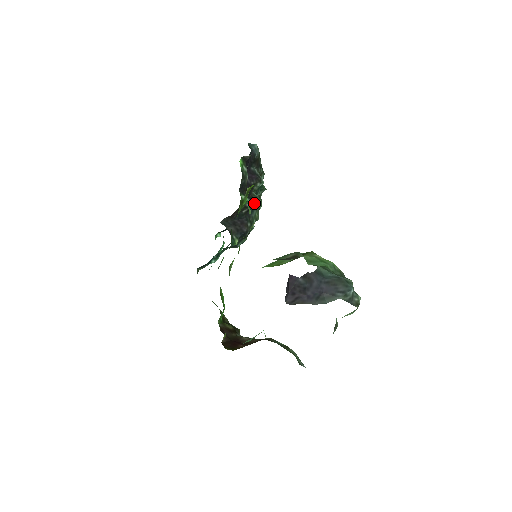
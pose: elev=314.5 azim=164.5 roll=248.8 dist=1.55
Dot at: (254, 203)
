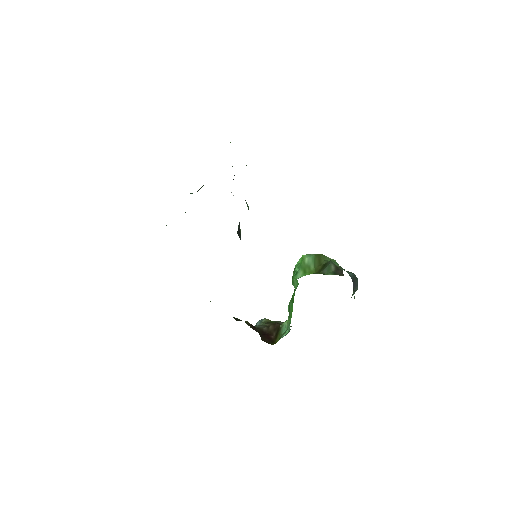
Dot at: occluded
